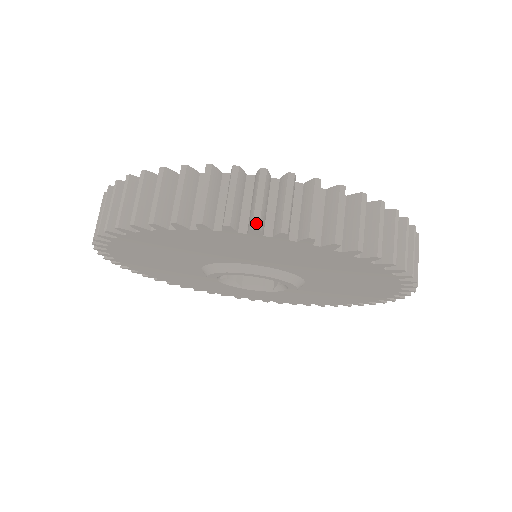
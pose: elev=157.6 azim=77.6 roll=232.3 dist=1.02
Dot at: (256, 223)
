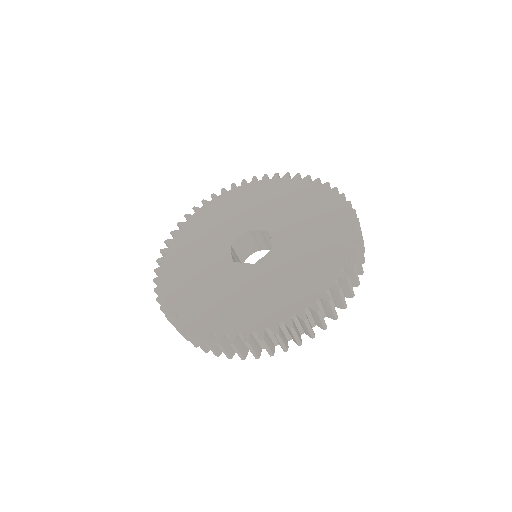
Dot at: (346, 306)
